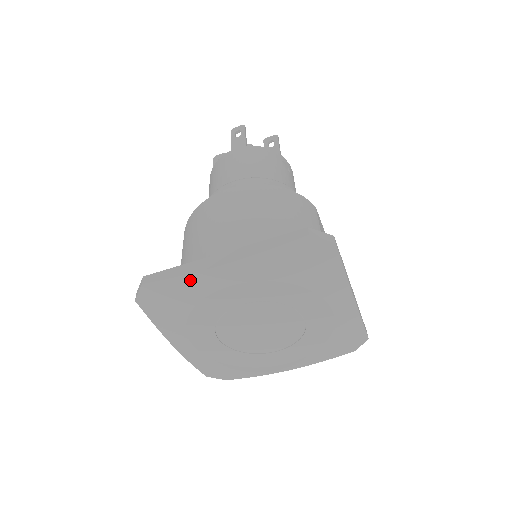
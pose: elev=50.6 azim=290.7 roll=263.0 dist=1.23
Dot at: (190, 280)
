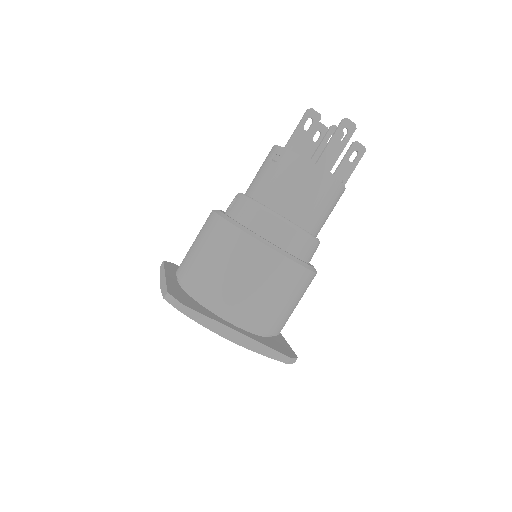
Dot at: (209, 329)
